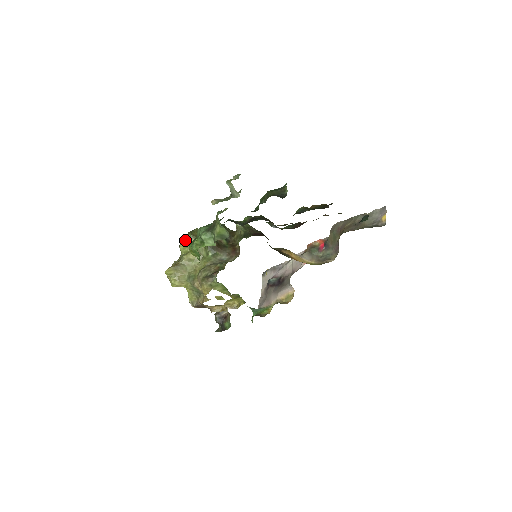
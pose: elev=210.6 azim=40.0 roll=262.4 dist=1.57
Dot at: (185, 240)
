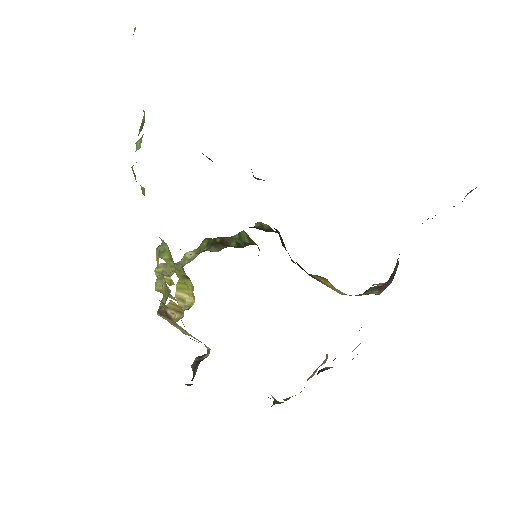
Dot at: occluded
